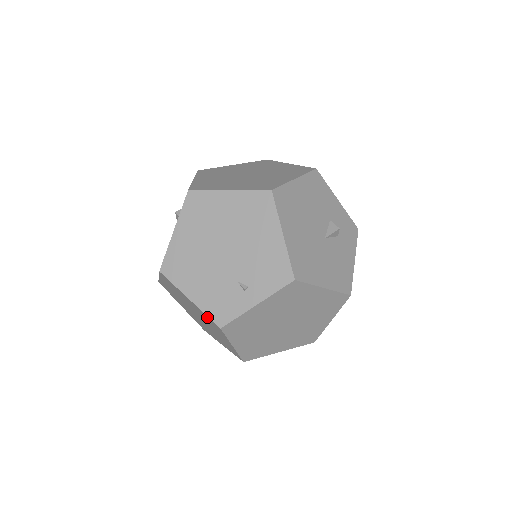
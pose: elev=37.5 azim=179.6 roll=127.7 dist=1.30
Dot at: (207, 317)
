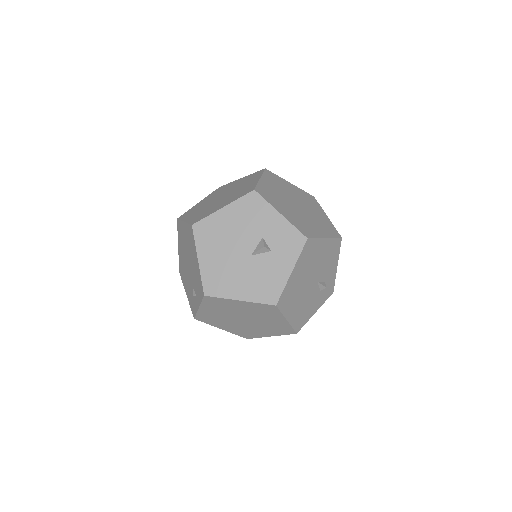
Dot at: occluded
